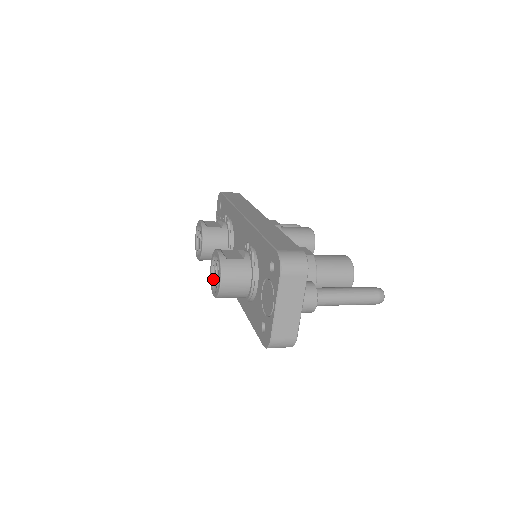
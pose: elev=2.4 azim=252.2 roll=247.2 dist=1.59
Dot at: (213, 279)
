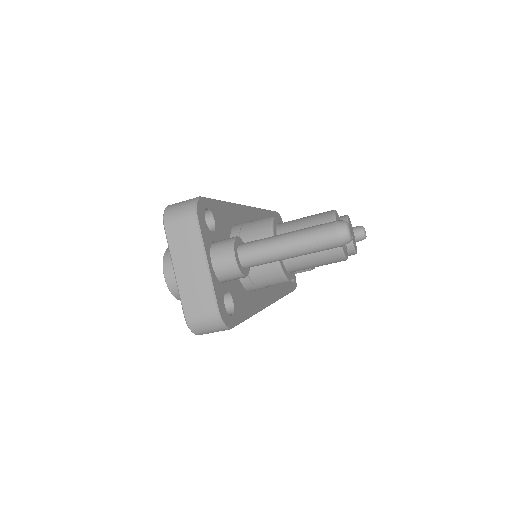
Dot at: occluded
